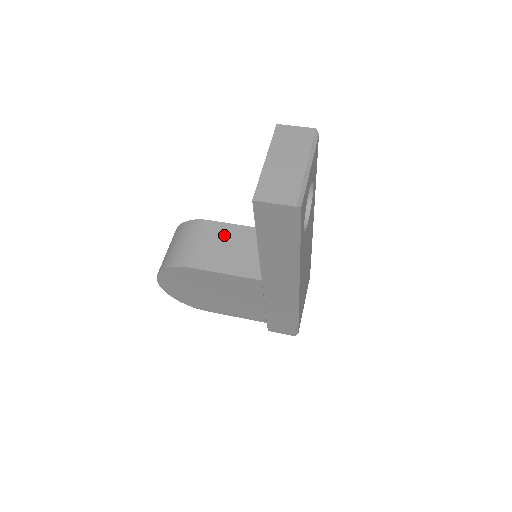
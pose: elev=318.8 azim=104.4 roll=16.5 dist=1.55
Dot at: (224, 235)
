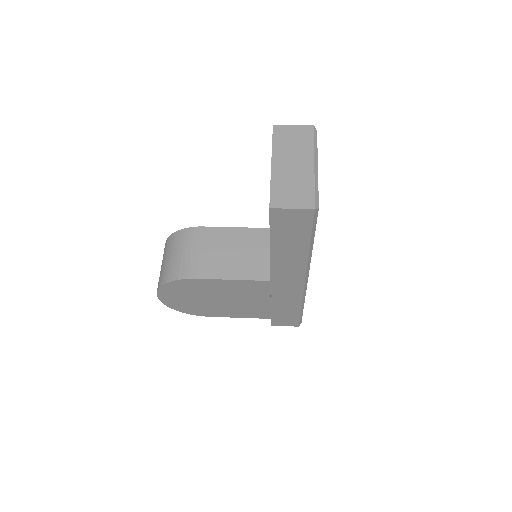
Dot at: (222, 240)
